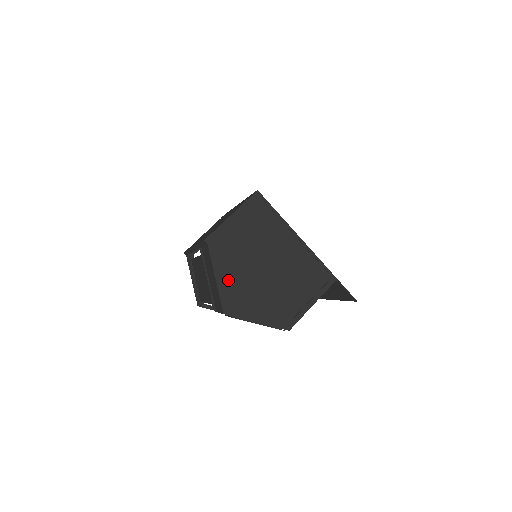
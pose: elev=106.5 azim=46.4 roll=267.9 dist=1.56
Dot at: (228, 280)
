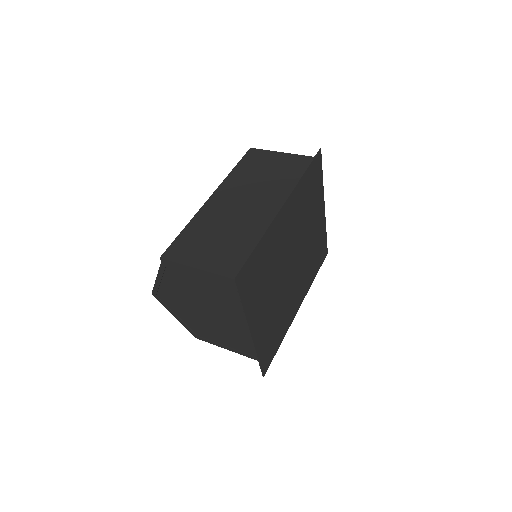
Dot at: (167, 287)
